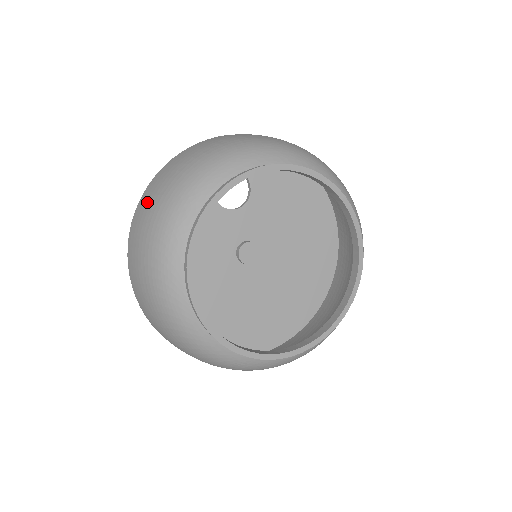
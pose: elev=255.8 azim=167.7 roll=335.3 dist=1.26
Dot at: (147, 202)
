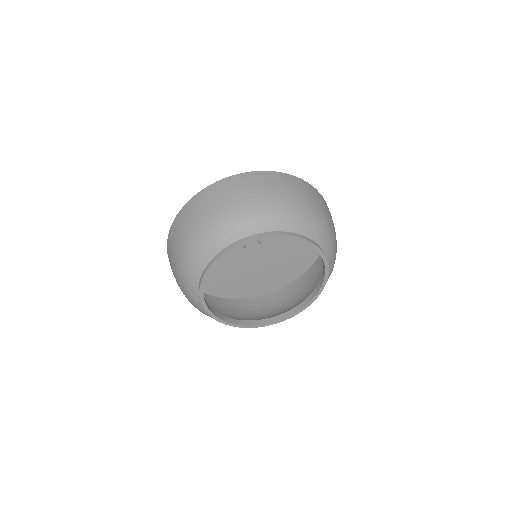
Dot at: (170, 257)
